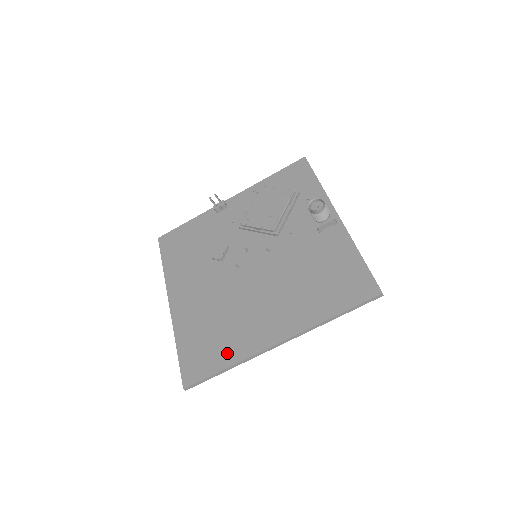
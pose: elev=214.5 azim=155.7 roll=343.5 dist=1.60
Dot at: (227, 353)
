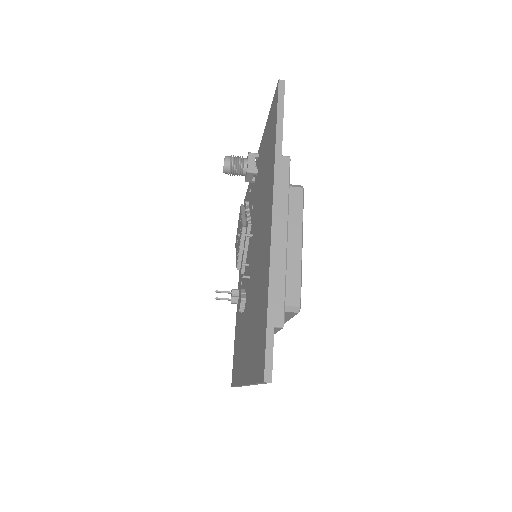
Dot at: (264, 297)
